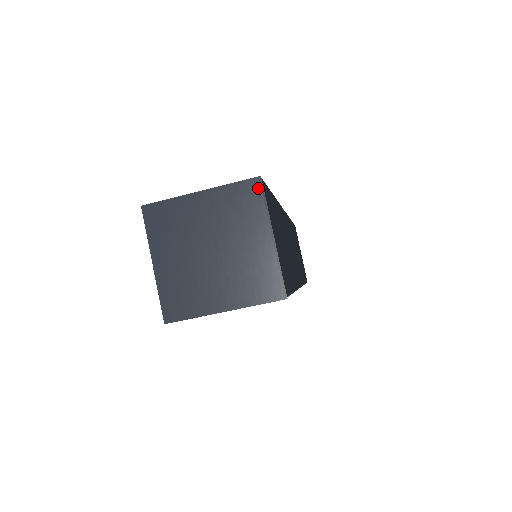
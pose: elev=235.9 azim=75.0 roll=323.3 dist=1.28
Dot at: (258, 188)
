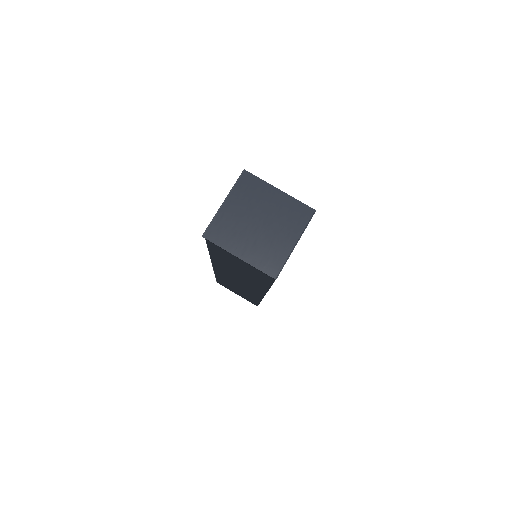
Dot at: (310, 215)
